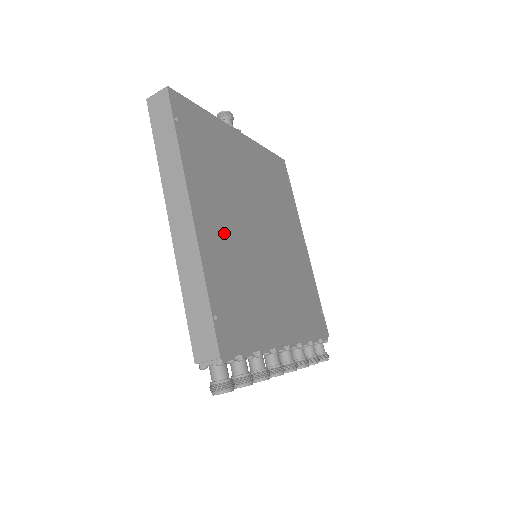
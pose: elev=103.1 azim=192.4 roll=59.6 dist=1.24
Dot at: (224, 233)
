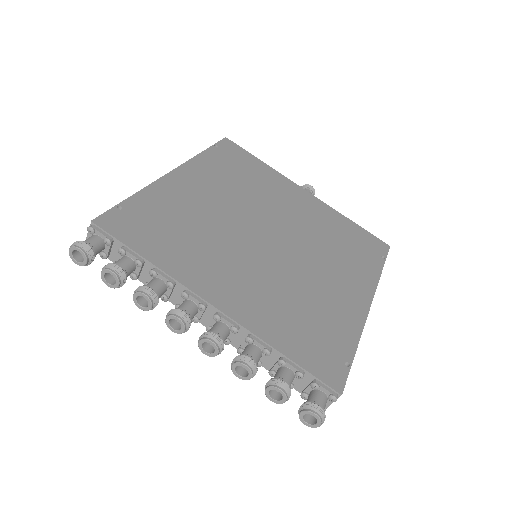
Dot at: (202, 199)
